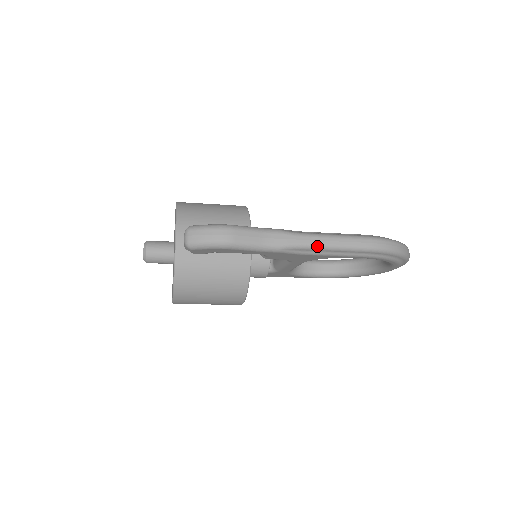
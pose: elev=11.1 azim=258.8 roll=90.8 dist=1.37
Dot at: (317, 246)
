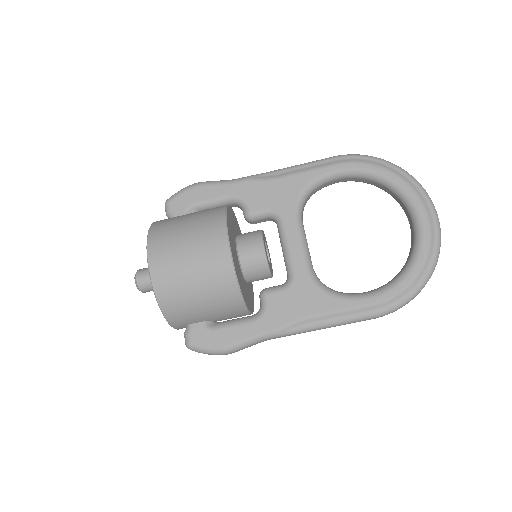
Dot at: (283, 169)
